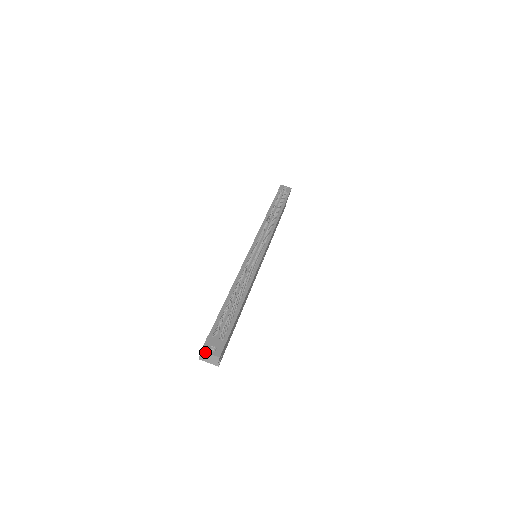
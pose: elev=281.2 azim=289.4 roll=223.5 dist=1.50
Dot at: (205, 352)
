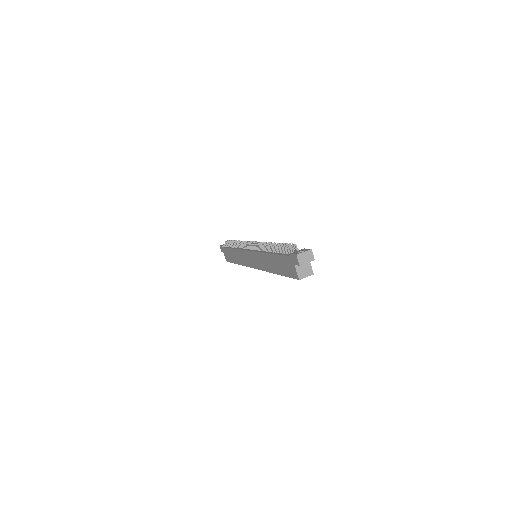
Dot at: (300, 253)
